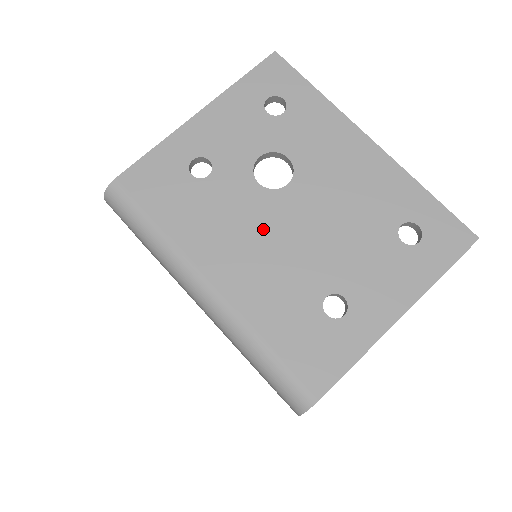
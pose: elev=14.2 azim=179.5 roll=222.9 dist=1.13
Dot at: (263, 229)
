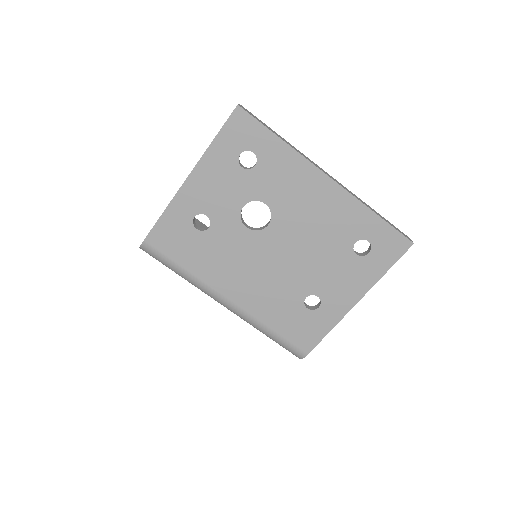
Dot at: (256, 260)
